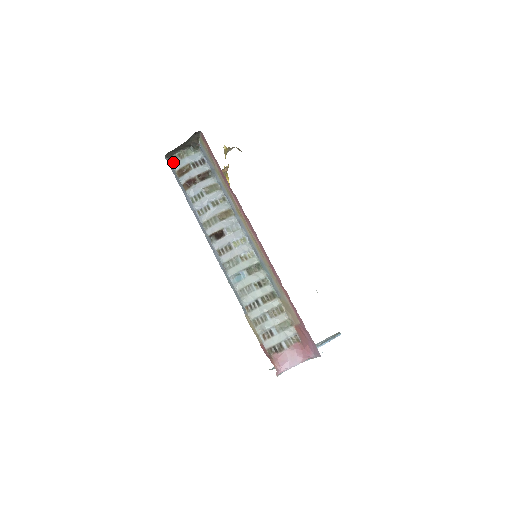
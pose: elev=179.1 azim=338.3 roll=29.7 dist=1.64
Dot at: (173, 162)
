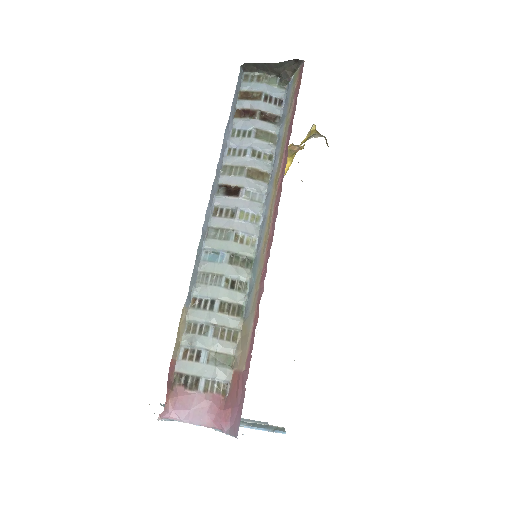
Dot at: (246, 79)
